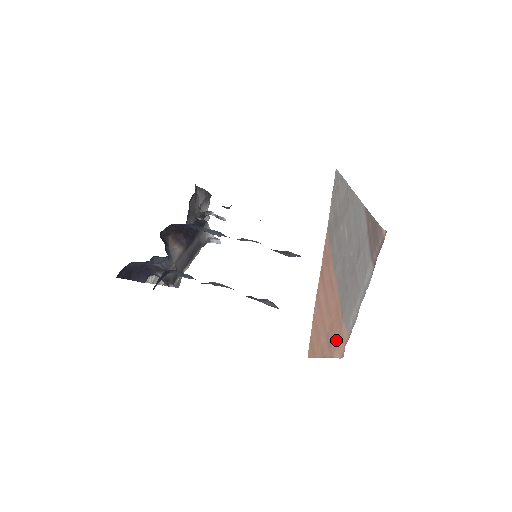
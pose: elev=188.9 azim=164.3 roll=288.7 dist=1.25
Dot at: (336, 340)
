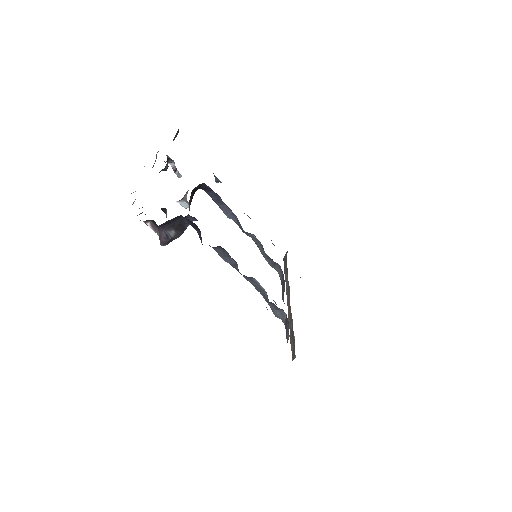
Dot at: occluded
